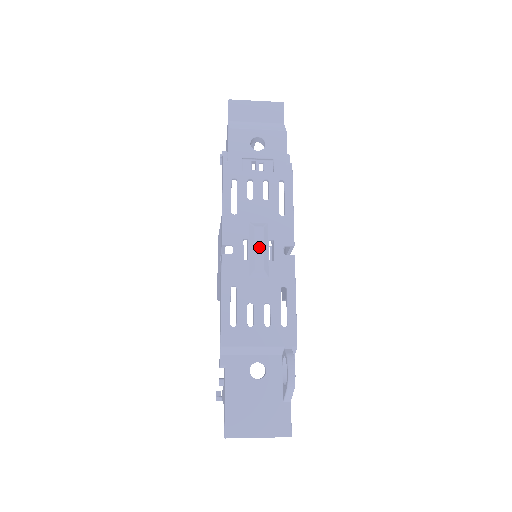
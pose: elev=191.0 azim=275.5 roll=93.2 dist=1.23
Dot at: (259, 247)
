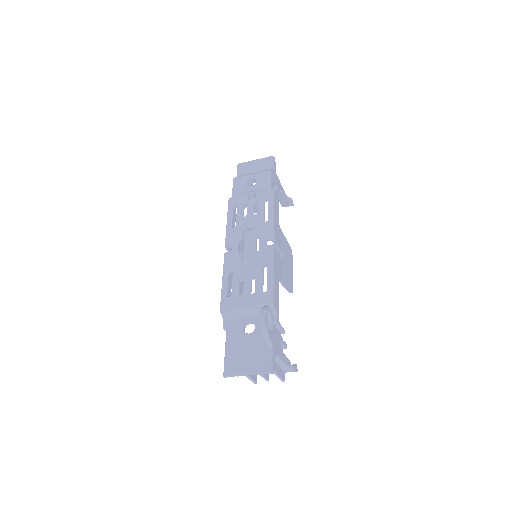
Dot at: (247, 242)
